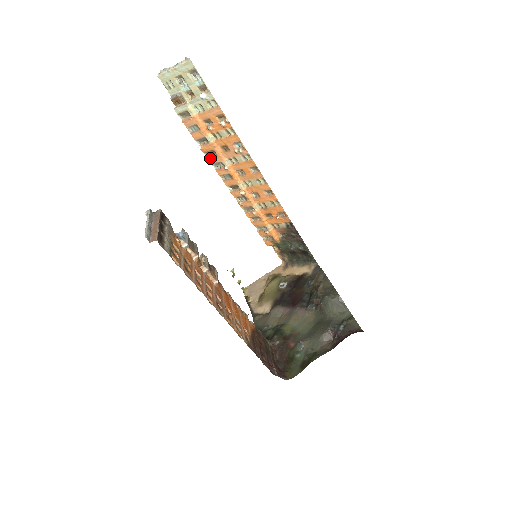
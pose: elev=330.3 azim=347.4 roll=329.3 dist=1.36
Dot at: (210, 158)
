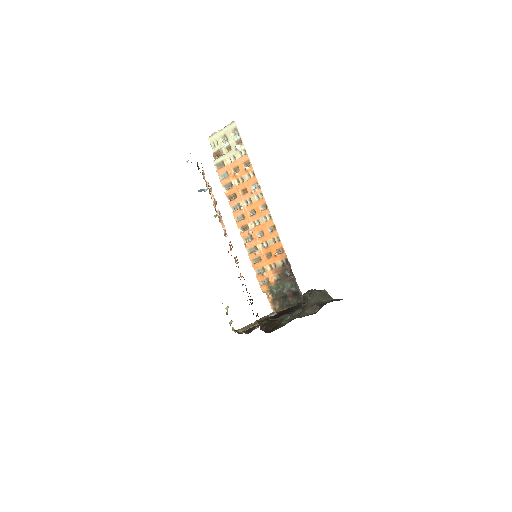
Dot at: (230, 201)
